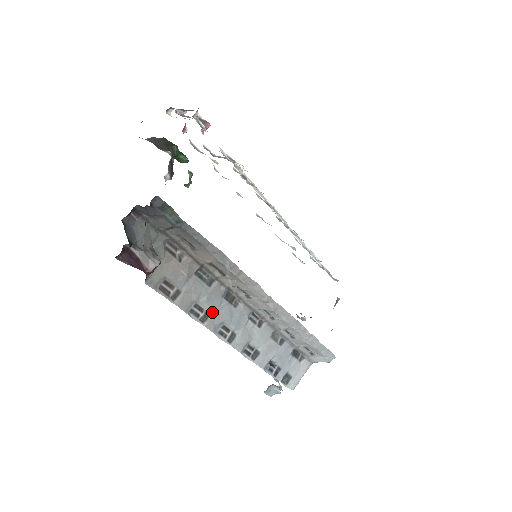
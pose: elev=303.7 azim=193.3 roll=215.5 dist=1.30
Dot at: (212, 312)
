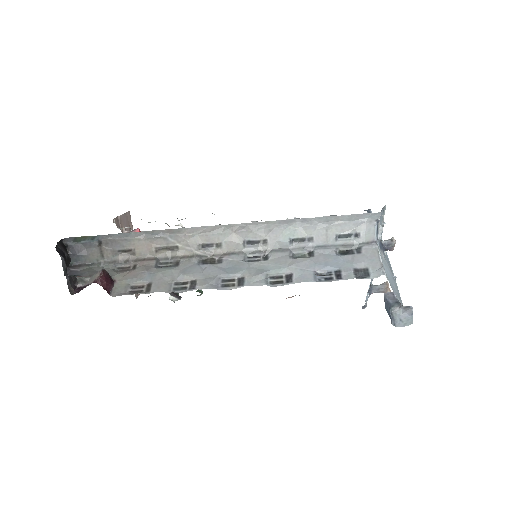
Dot at: (198, 278)
